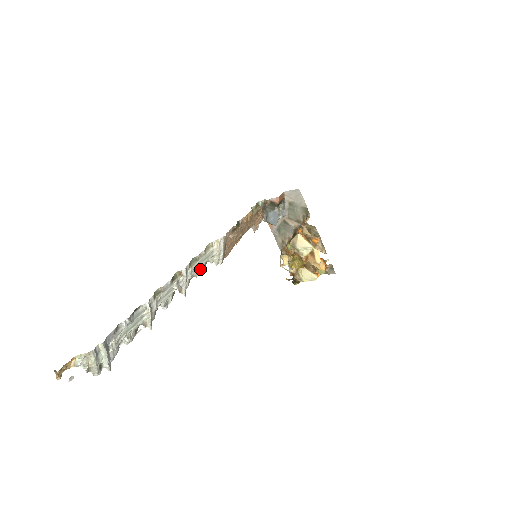
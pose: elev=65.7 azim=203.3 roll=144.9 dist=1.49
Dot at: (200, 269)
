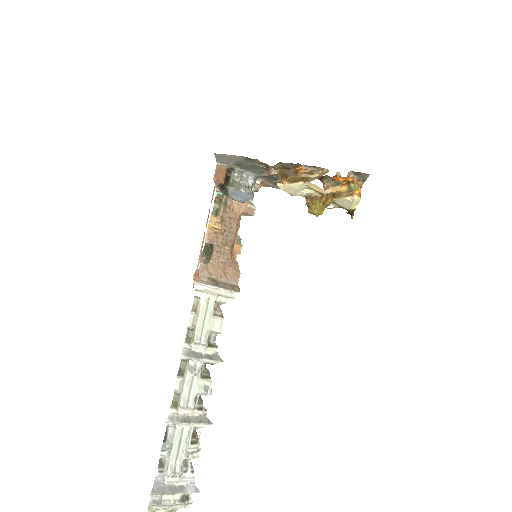
Dot at: (214, 325)
